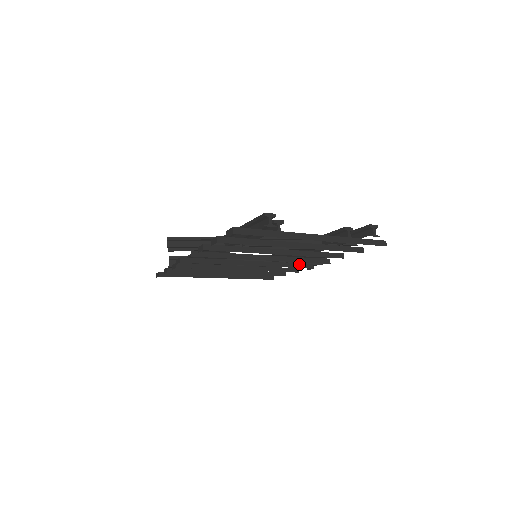
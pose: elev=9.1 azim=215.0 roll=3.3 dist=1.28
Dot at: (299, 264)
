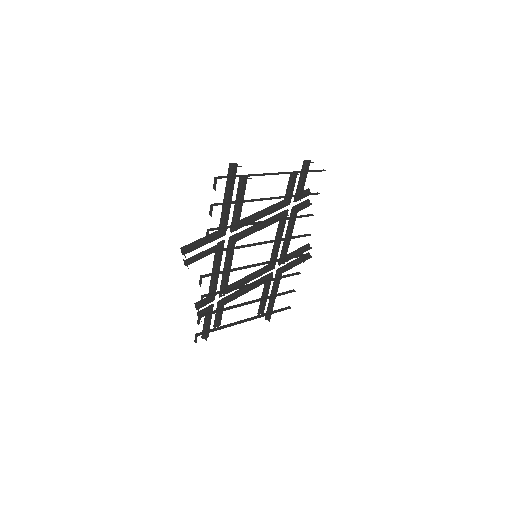
Dot at: (293, 256)
